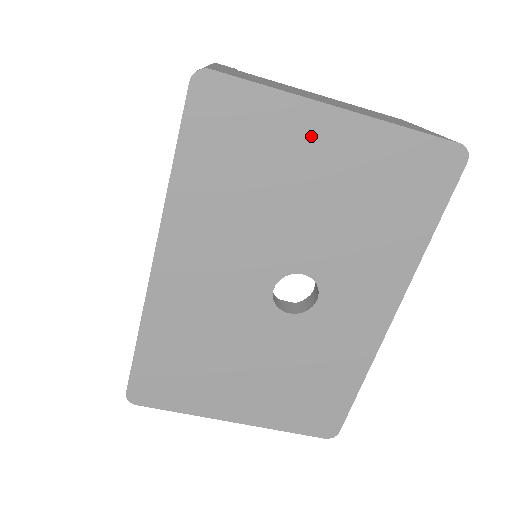
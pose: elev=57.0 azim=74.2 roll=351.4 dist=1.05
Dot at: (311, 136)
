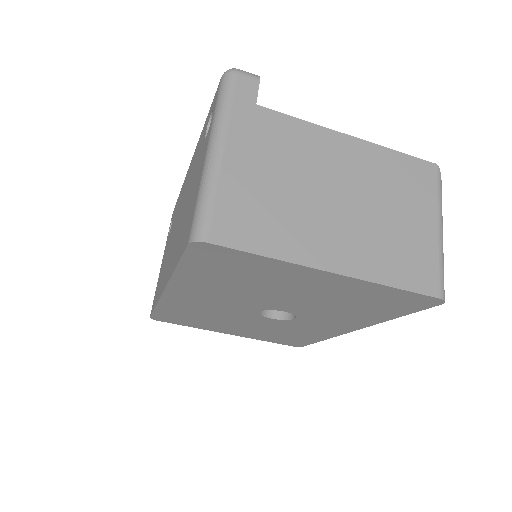
Dot at: (301, 277)
